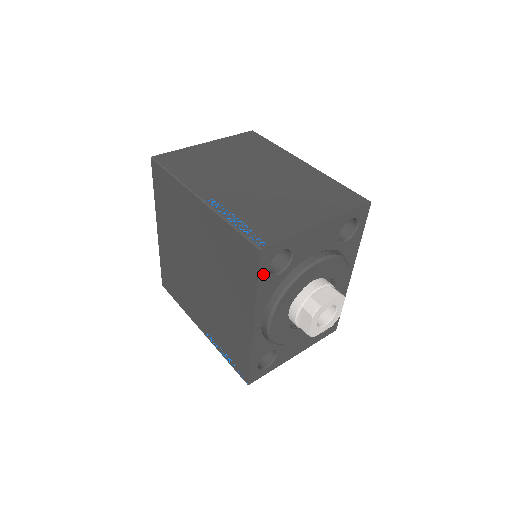
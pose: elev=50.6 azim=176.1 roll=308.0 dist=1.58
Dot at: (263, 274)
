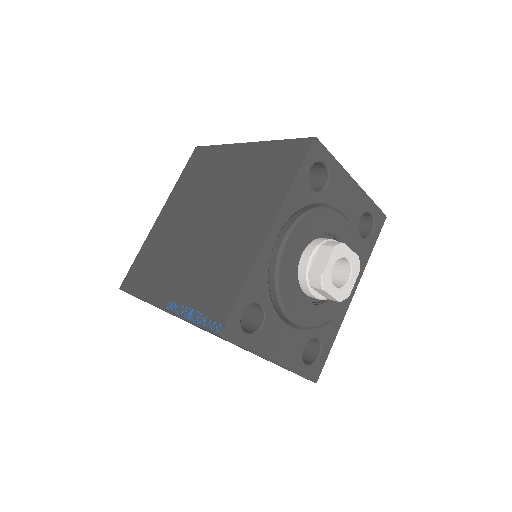
Dot at: (305, 168)
